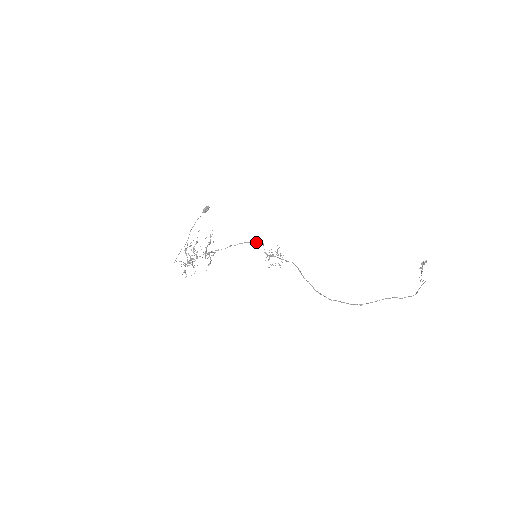
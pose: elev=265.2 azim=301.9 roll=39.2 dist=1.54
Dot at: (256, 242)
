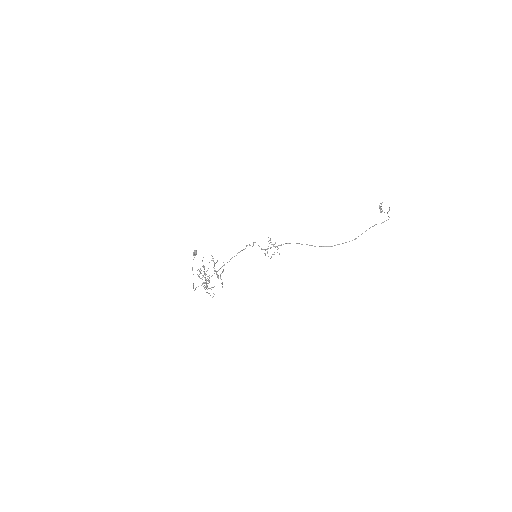
Dot at: occluded
